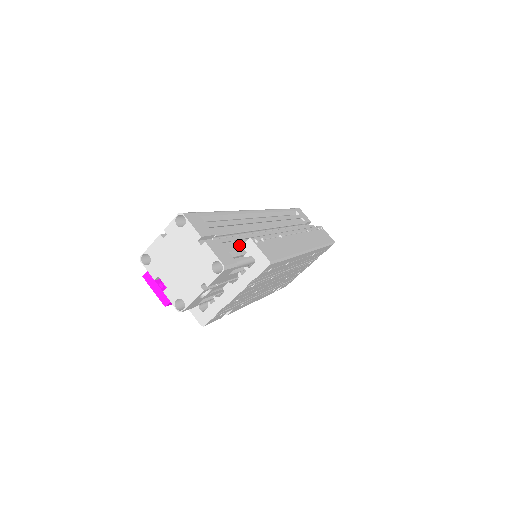
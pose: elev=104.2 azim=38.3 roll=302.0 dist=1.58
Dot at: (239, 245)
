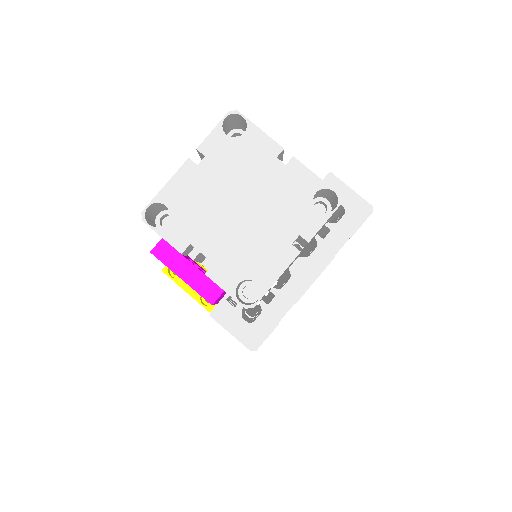
Dot at: occluded
